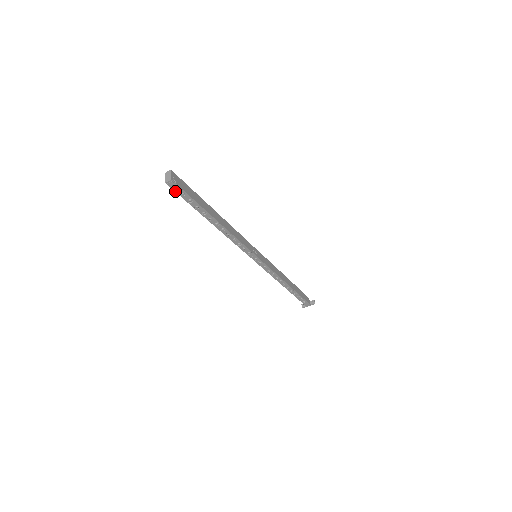
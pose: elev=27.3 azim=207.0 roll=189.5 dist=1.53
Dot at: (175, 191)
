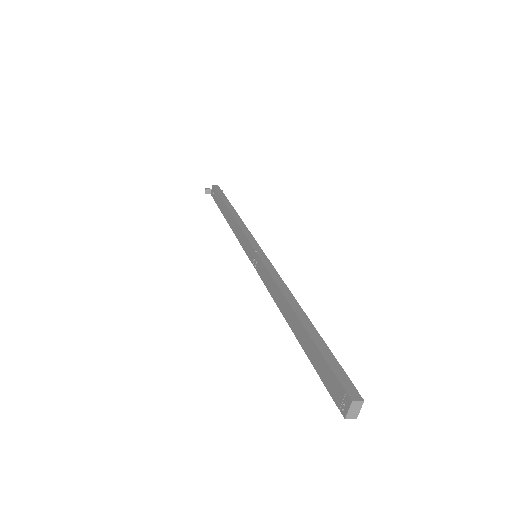
Dot at: (333, 398)
